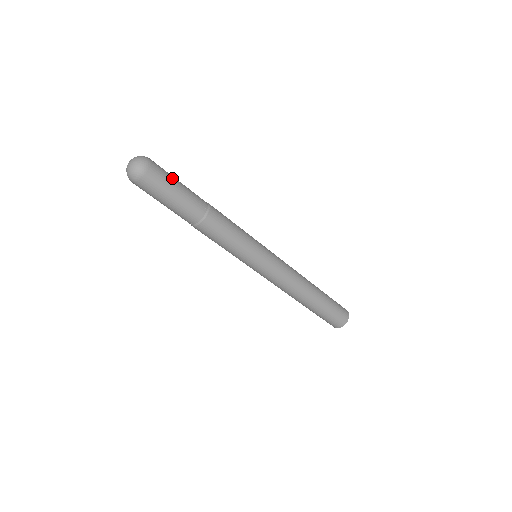
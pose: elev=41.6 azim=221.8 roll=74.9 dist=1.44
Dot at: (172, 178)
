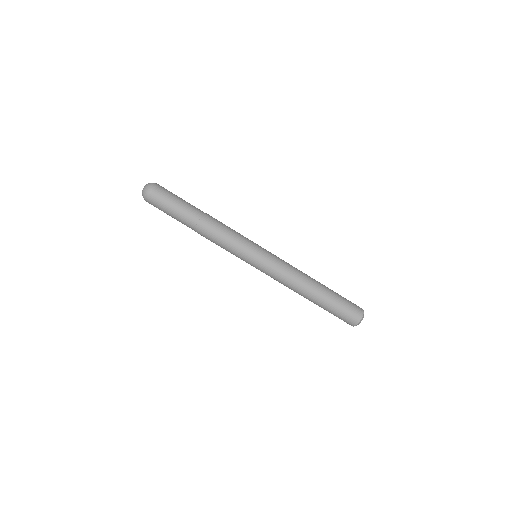
Dot at: occluded
